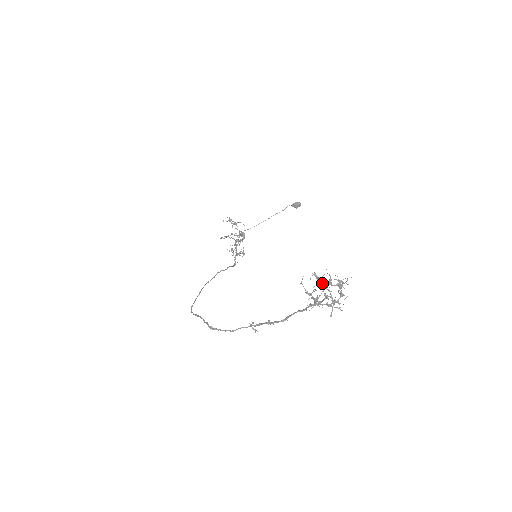
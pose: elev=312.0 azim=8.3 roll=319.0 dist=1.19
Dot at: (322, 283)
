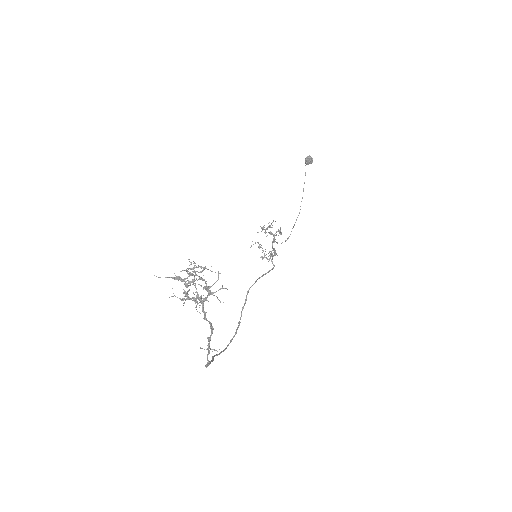
Dot at: (185, 281)
